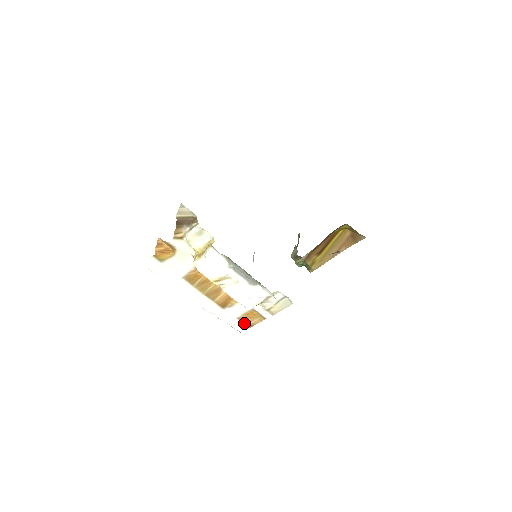
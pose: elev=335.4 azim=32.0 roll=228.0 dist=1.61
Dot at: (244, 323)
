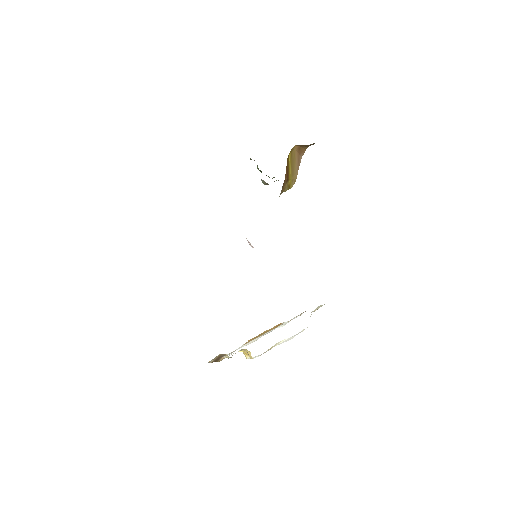
Dot at: occluded
